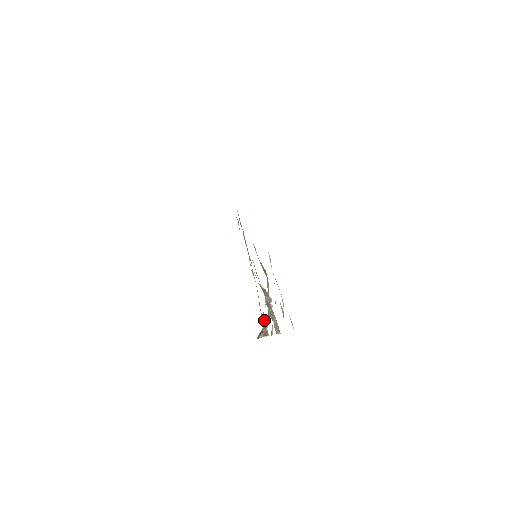
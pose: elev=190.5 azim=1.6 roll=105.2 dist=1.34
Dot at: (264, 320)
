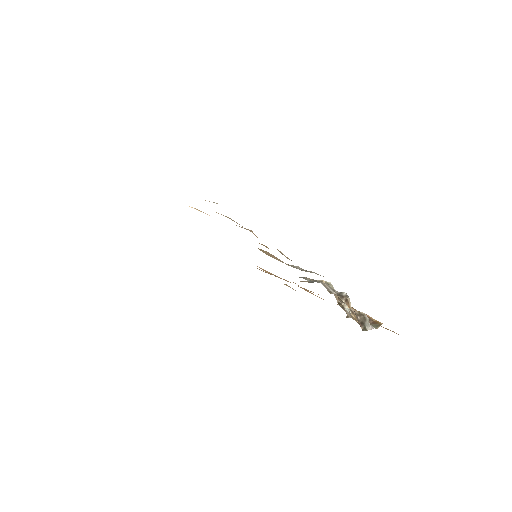
Dot at: occluded
